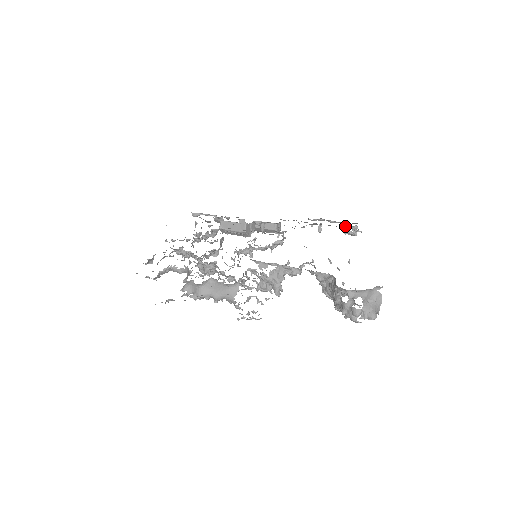
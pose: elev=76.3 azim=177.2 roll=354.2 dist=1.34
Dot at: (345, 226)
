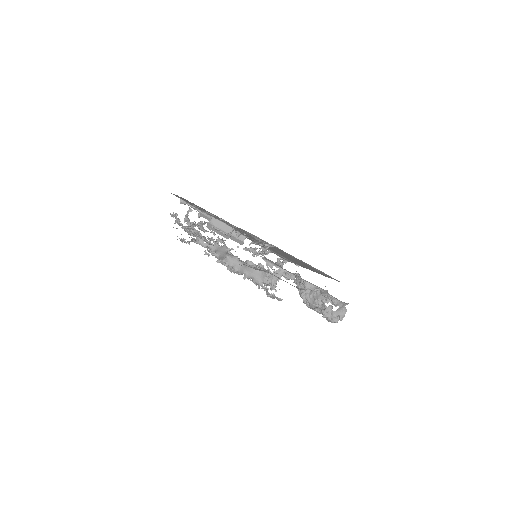
Dot at: (280, 258)
